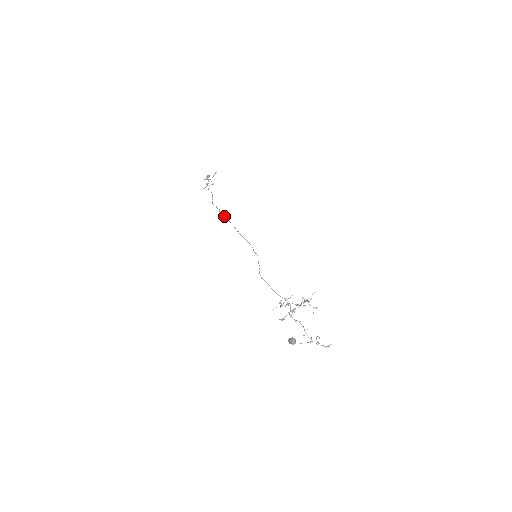
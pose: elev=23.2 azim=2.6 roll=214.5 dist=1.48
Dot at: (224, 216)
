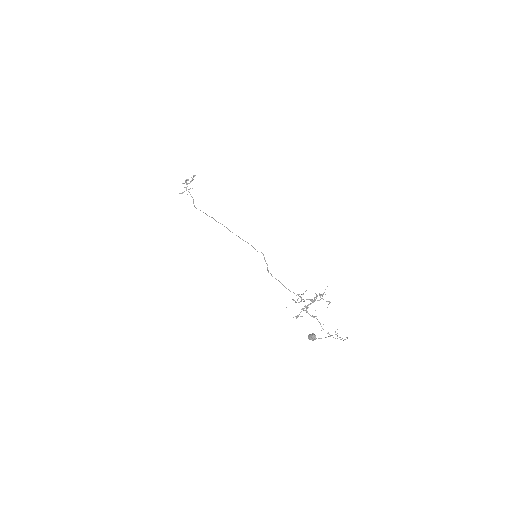
Dot at: occluded
